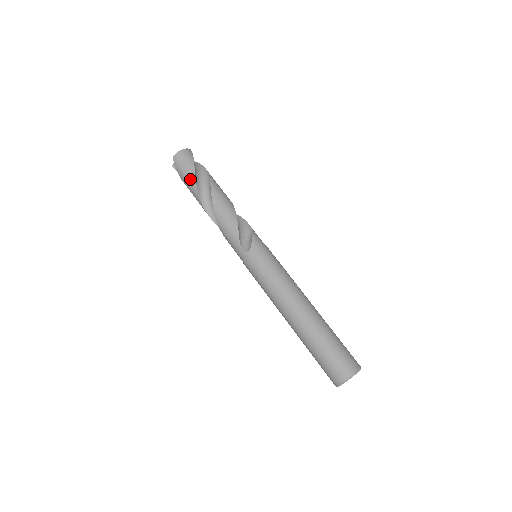
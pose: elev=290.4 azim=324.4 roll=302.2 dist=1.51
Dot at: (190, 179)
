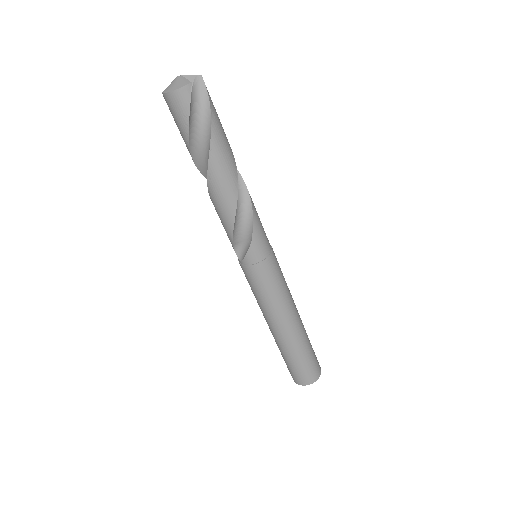
Dot at: occluded
